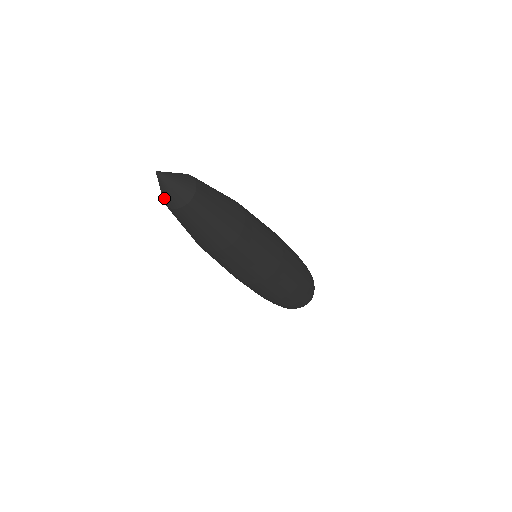
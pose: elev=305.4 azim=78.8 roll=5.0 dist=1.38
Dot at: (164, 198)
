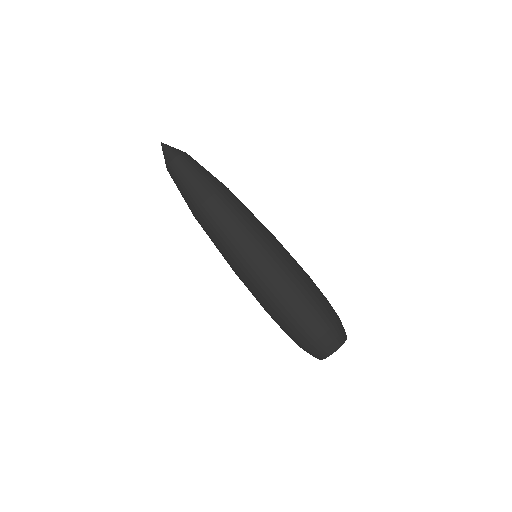
Dot at: occluded
